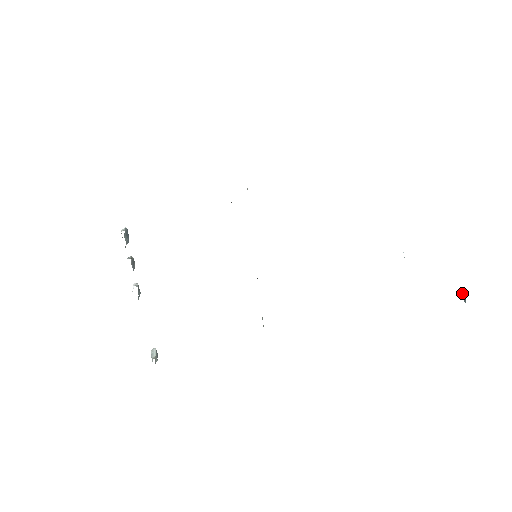
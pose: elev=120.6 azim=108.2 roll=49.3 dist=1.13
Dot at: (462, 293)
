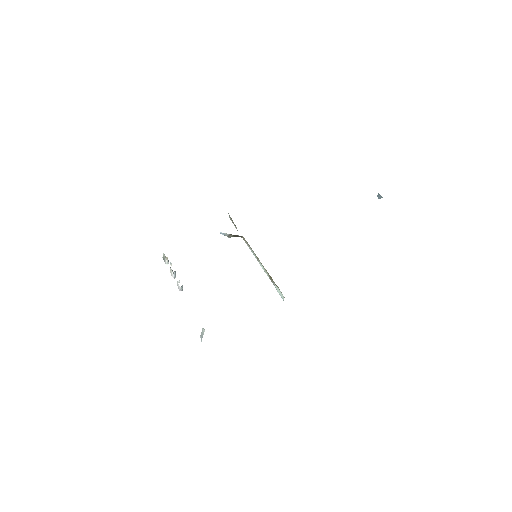
Dot at: (378, 197)
